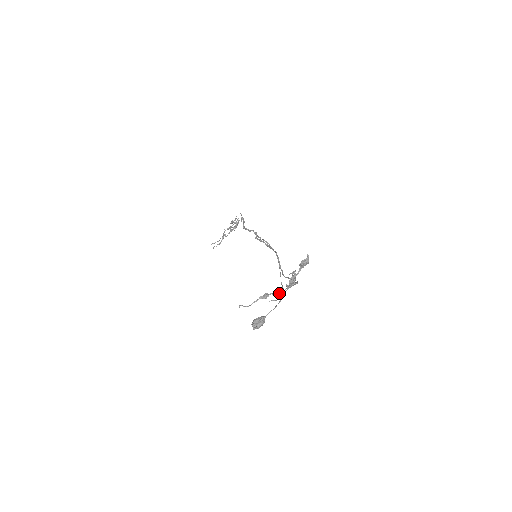
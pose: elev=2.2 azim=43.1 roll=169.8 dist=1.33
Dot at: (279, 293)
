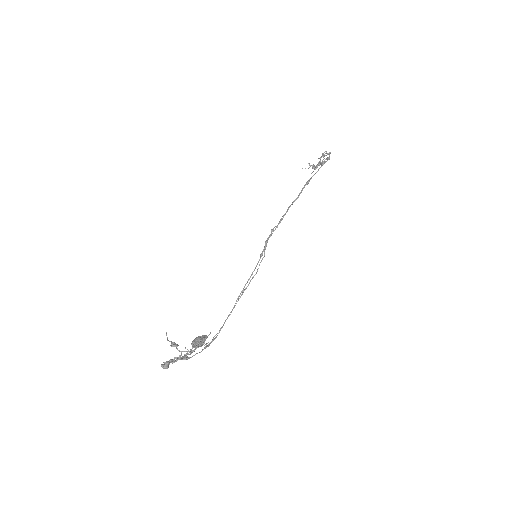
Dot at: (183, 351)
